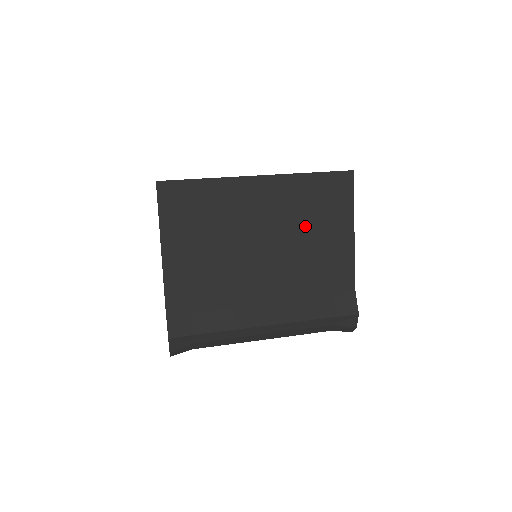
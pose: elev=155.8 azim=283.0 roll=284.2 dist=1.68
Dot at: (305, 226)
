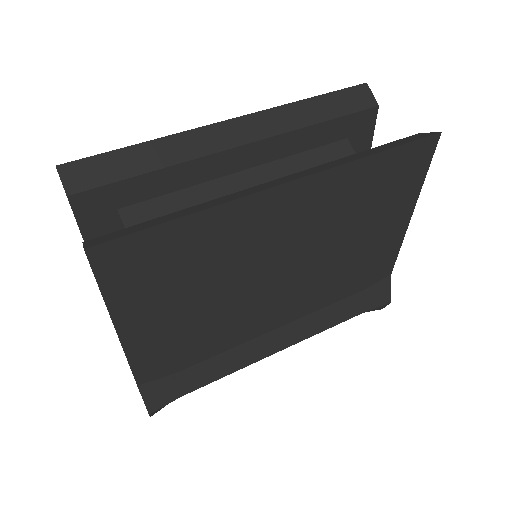
Dot at: (347, 230)
